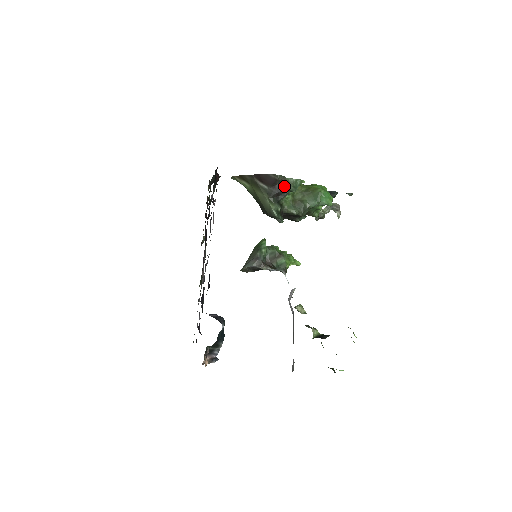
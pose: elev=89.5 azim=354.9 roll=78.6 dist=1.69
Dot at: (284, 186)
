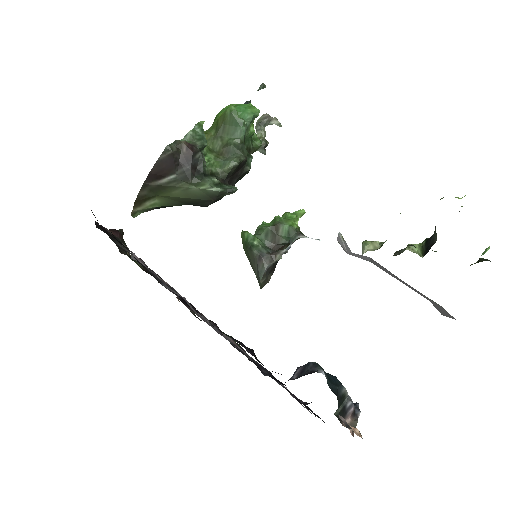
Dot at: (188, 151)
